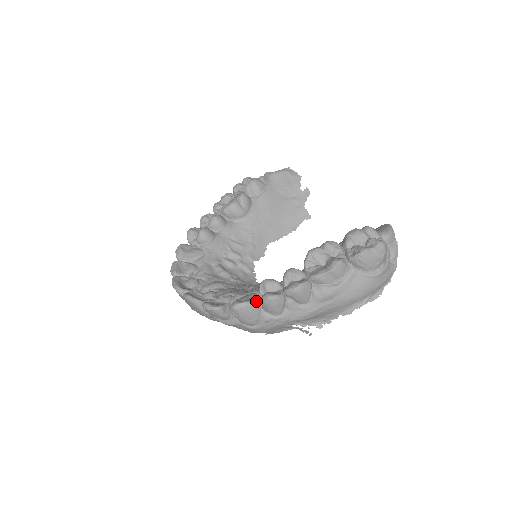
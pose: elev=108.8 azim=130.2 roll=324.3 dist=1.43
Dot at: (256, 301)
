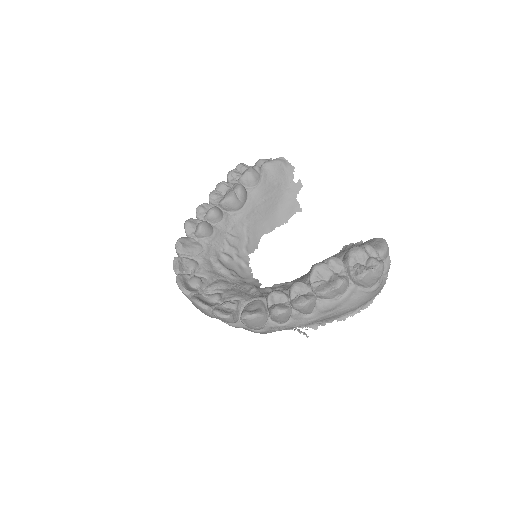
Dot at: (264, 311)
